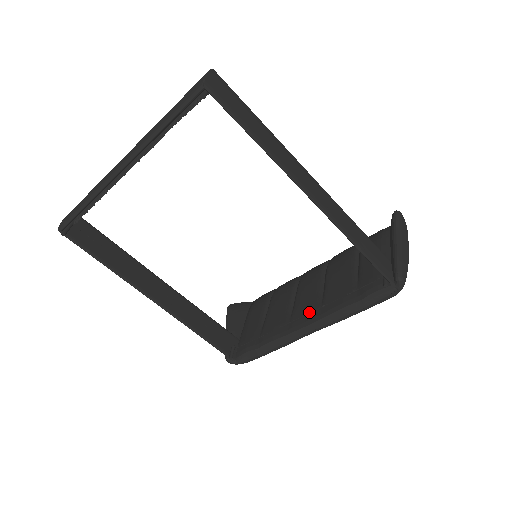
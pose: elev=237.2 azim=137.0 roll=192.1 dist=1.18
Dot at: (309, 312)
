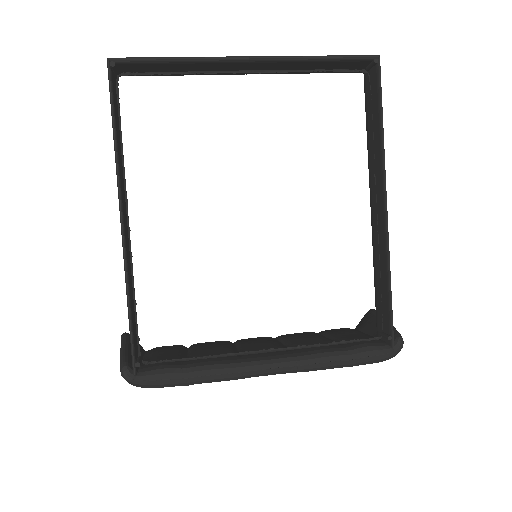
Dot at: (273, 351)
